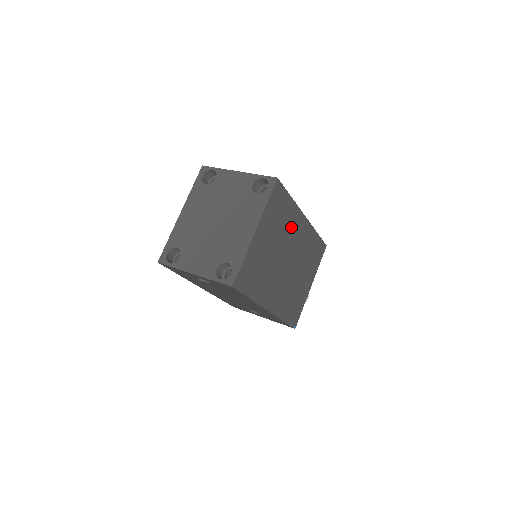
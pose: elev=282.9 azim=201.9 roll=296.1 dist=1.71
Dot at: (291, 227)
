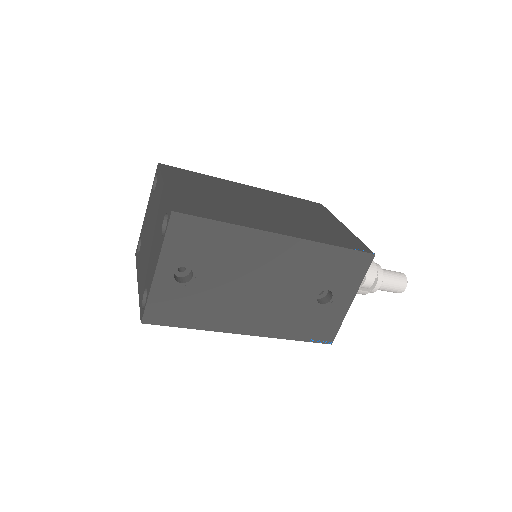
Dot at: (230, 188)
